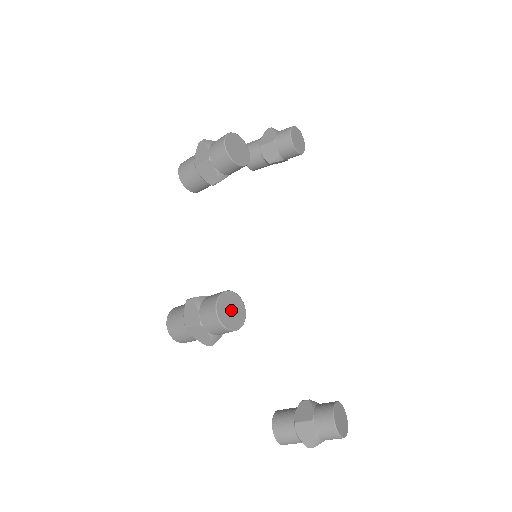
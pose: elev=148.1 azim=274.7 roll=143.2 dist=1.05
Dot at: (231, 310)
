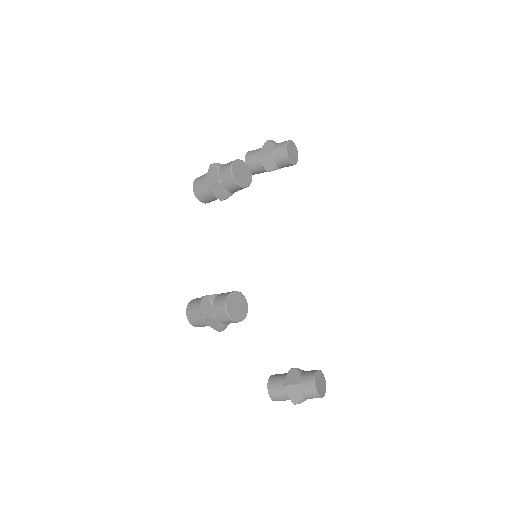
Dot at: (237, 306)
